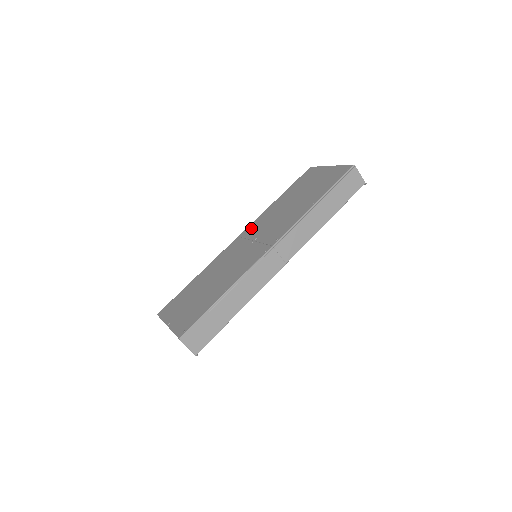
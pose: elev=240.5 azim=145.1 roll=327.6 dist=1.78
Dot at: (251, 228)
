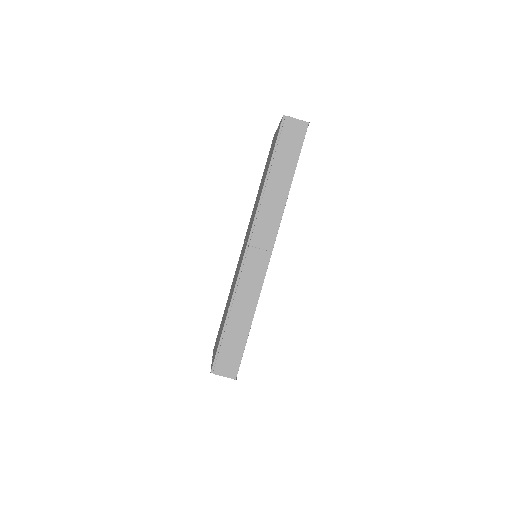
Dot at: (247, 230)
